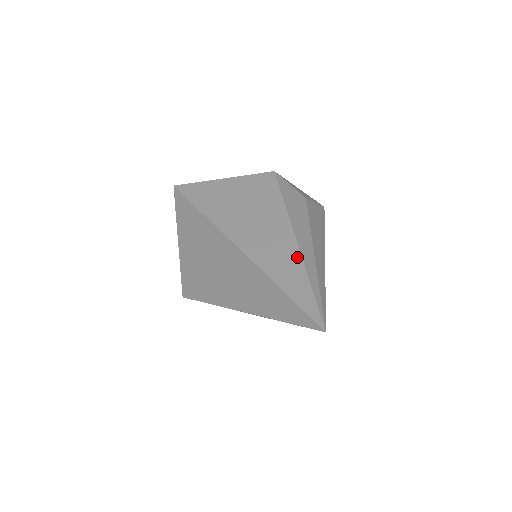
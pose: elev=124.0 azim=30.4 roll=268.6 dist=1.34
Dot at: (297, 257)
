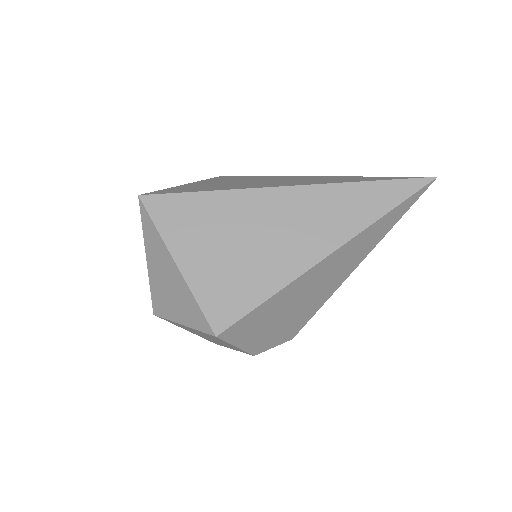
Dot at: (340, 177)
